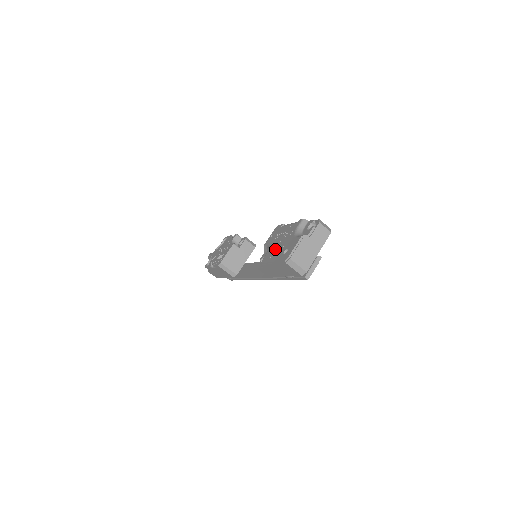
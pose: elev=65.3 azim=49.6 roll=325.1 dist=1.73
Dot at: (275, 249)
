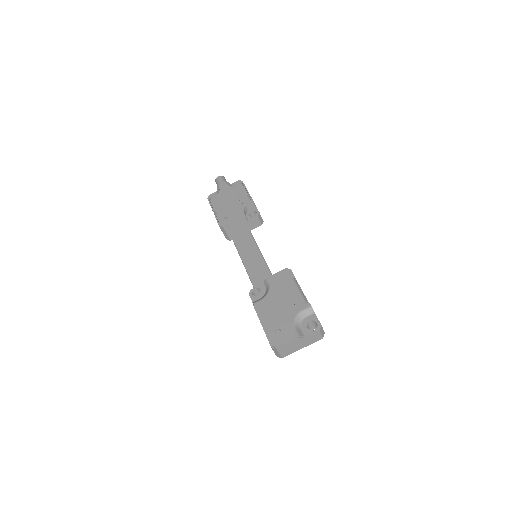
Dot at: (272, 309)
